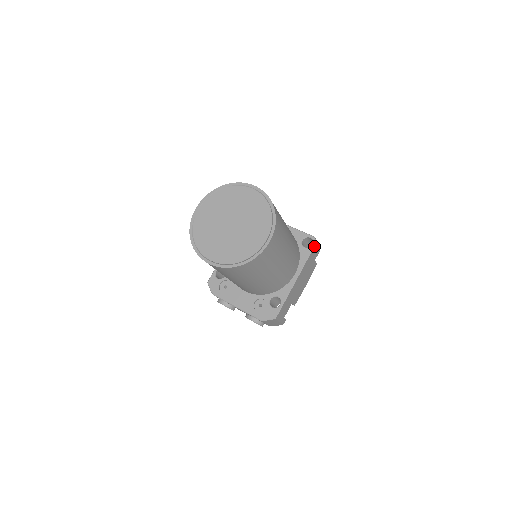
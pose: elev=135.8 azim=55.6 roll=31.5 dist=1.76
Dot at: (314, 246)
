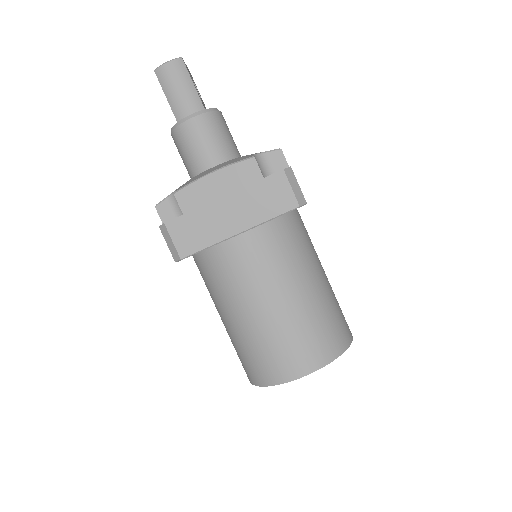
Dot at: occluded
